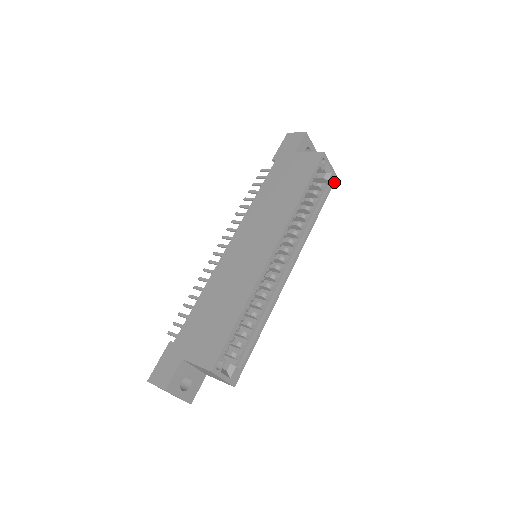
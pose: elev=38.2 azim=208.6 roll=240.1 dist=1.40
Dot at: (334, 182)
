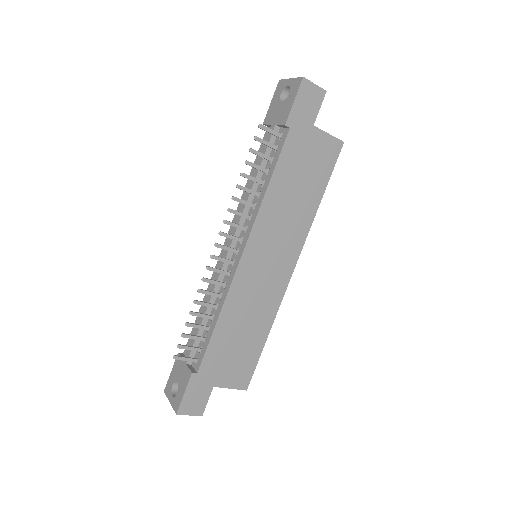
Dot at: occluded
